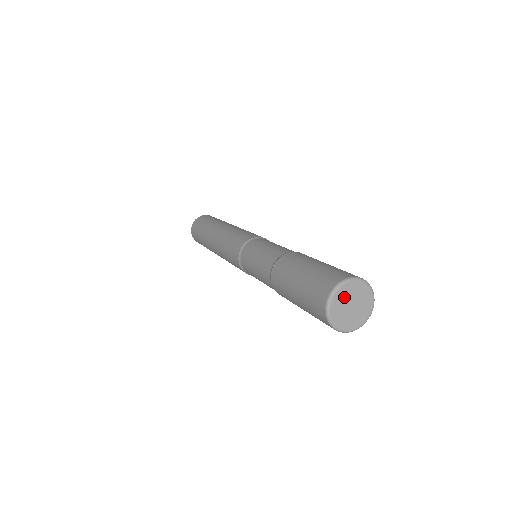
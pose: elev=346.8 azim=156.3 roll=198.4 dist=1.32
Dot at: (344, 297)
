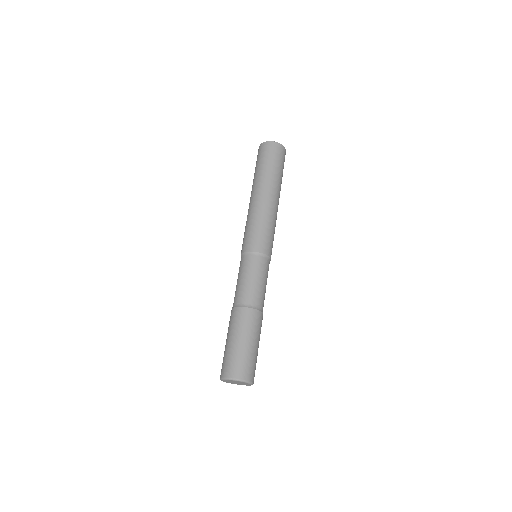
Dot at: (236, 382)
